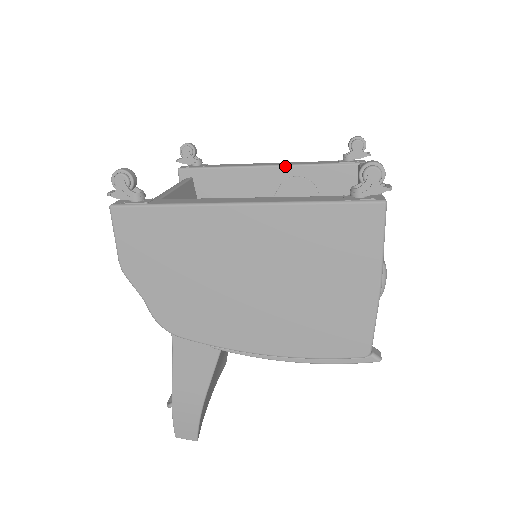
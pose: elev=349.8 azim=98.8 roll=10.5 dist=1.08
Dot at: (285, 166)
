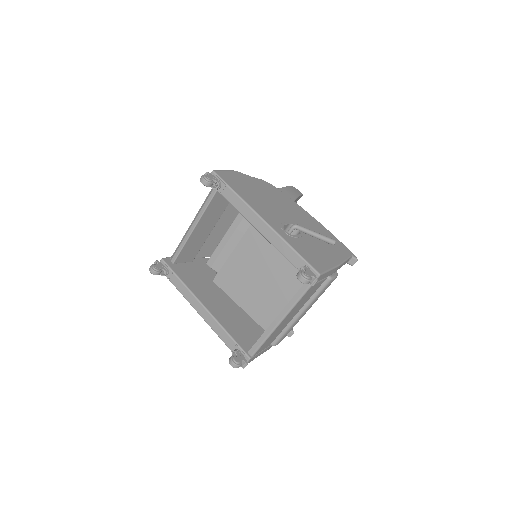
Dot at: occluded
